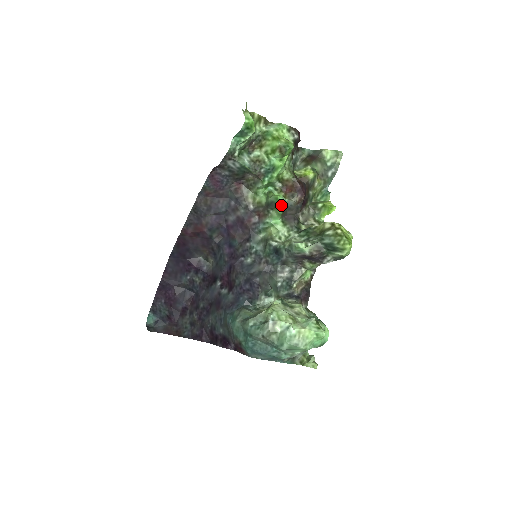
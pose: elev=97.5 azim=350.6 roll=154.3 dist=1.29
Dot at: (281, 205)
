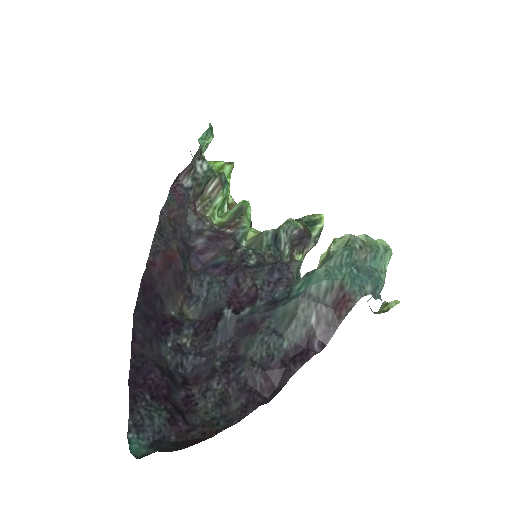
Dot at: (249, 208)
